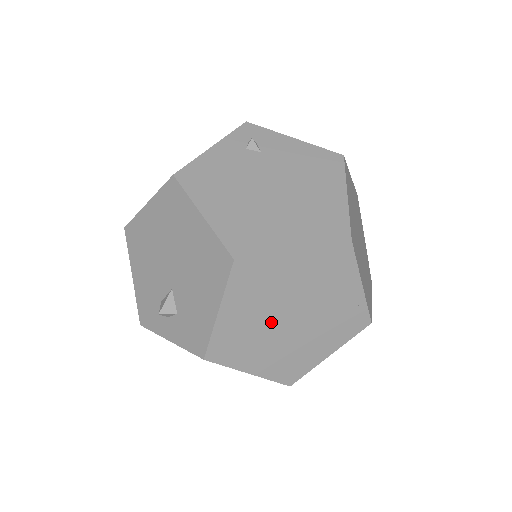
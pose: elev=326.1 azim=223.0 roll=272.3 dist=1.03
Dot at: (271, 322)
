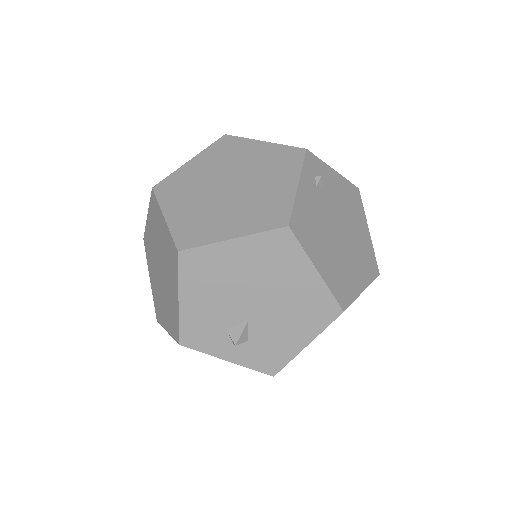
Dot at: occluded
